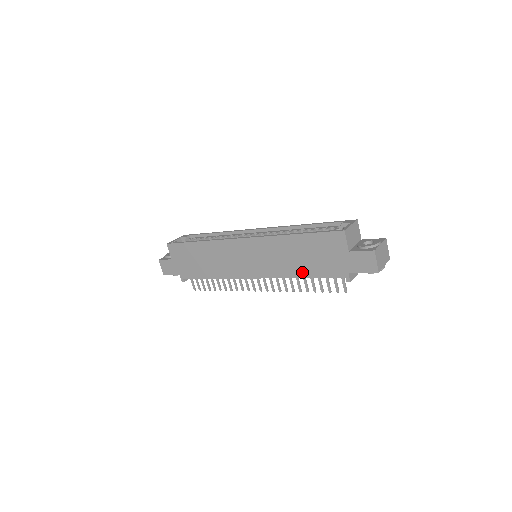
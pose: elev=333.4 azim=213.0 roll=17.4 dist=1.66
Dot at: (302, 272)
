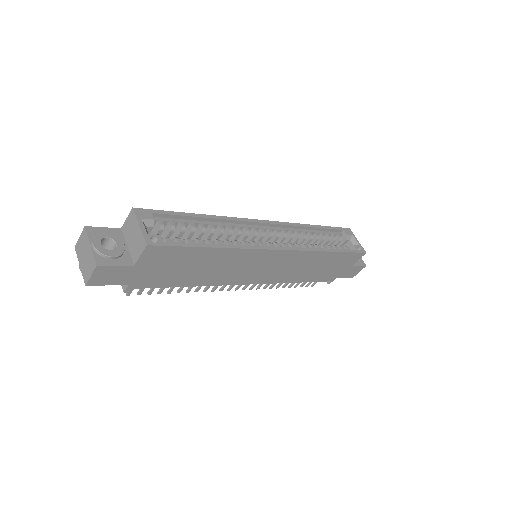
Dot at: (304, 278)
